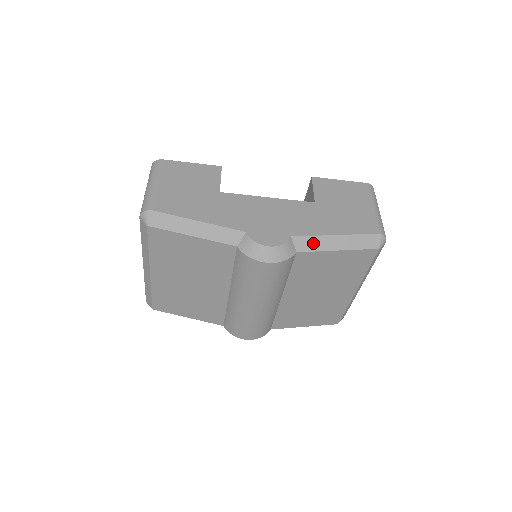
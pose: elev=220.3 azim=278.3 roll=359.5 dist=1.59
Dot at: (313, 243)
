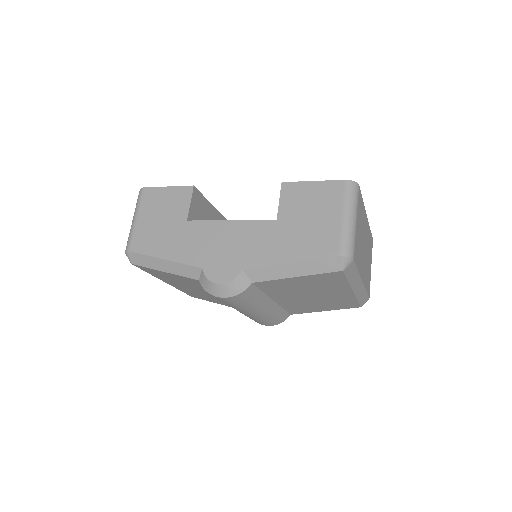
Dot at: (266, 273)
